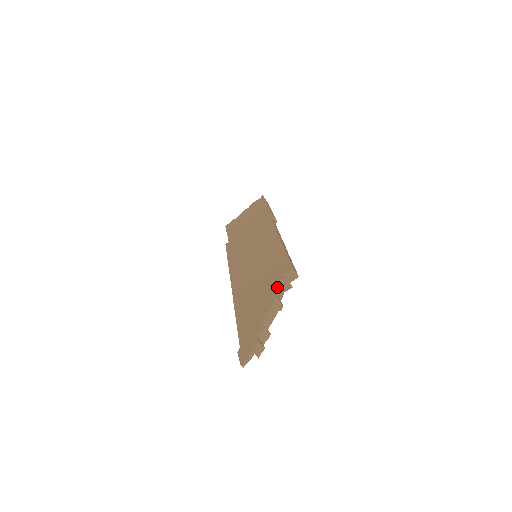
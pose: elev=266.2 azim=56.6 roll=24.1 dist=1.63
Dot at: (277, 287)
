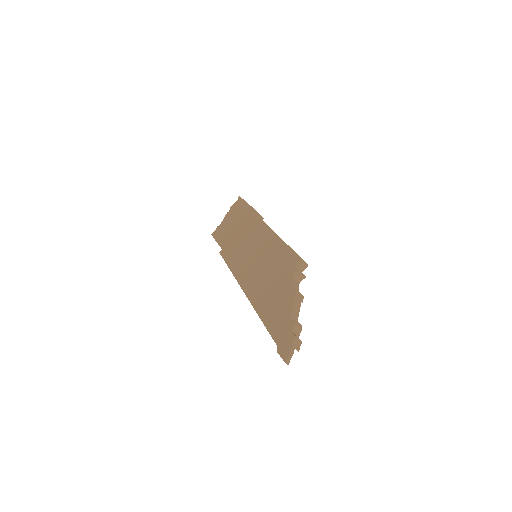
Dot at: (292, 280)
